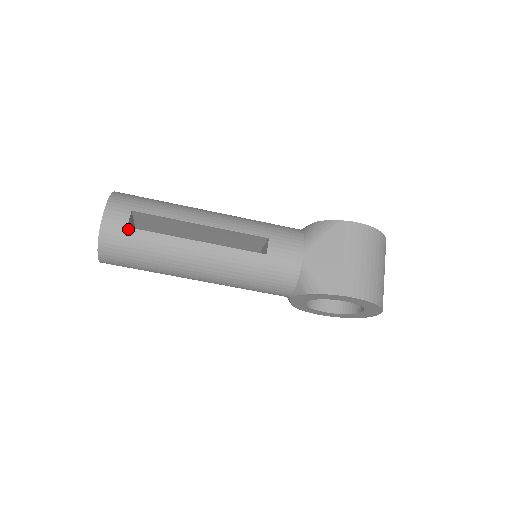
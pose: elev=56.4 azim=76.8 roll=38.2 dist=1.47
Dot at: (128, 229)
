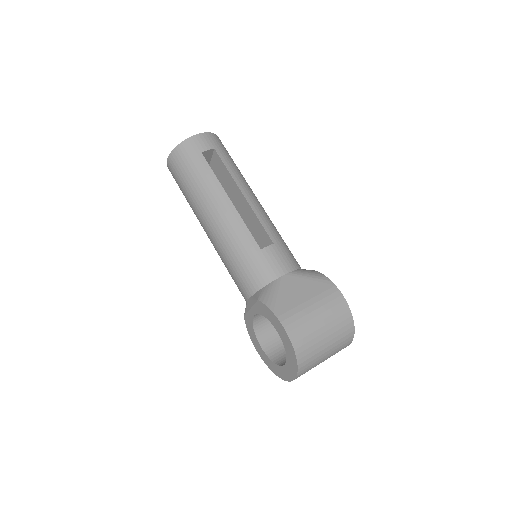
Dot at: (201, 154)
